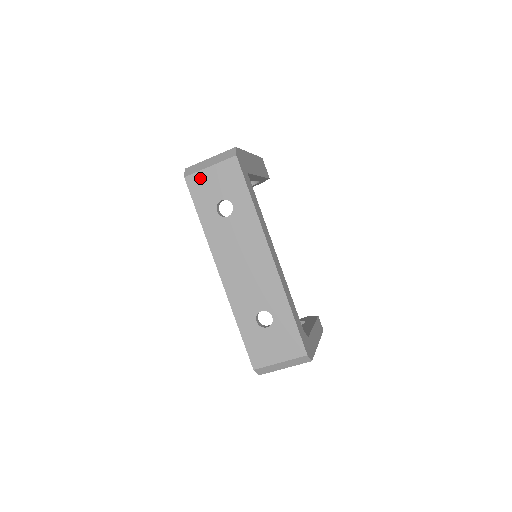
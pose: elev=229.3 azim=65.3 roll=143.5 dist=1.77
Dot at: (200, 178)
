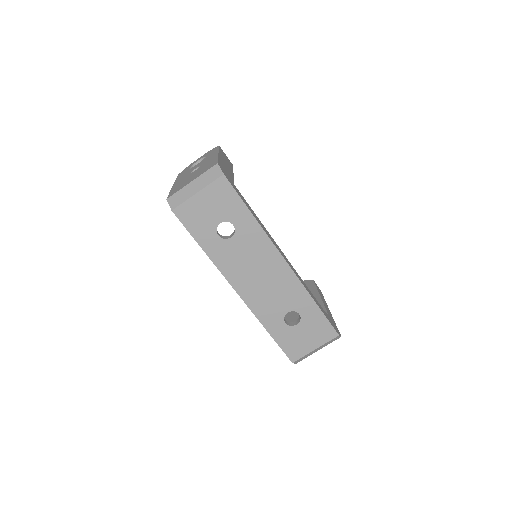
Dot at: (190, 207)
